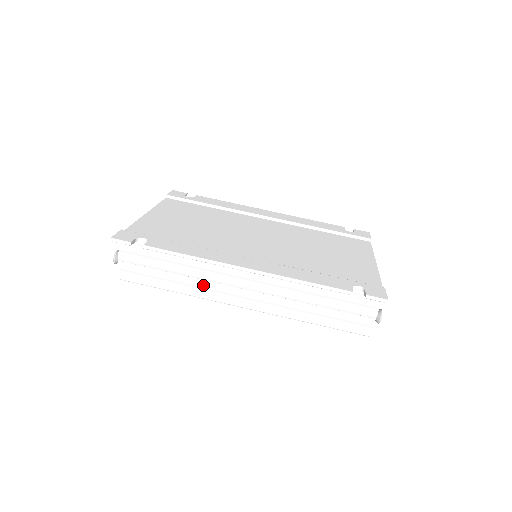
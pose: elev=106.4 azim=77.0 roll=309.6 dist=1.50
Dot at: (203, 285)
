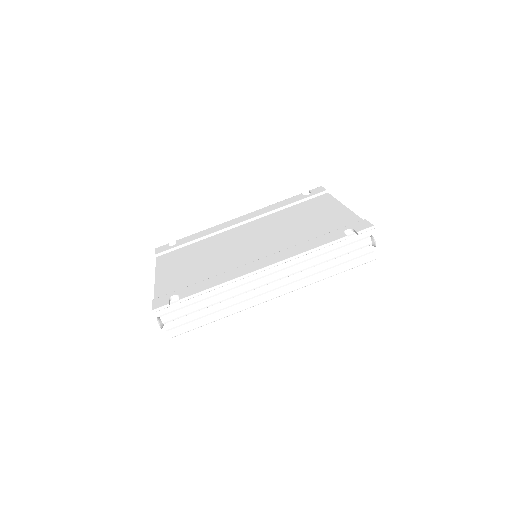
Dot at: (237, 301)
